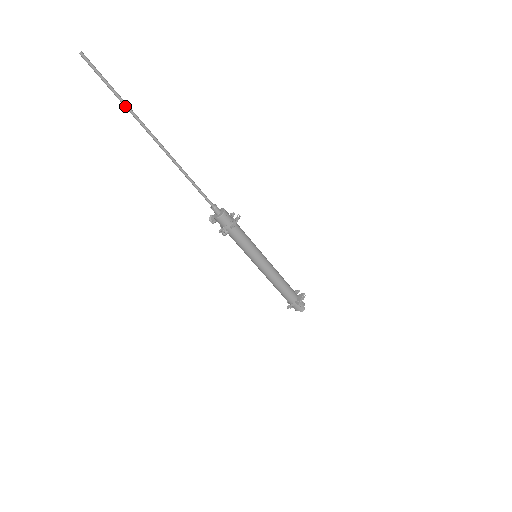
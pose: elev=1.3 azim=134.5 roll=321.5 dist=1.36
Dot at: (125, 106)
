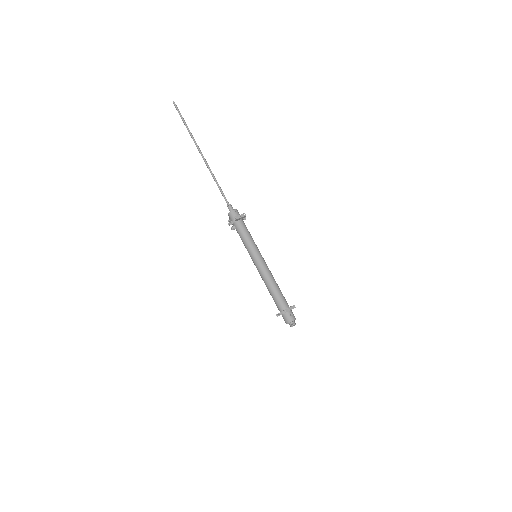
Dot at: (188, 131)
